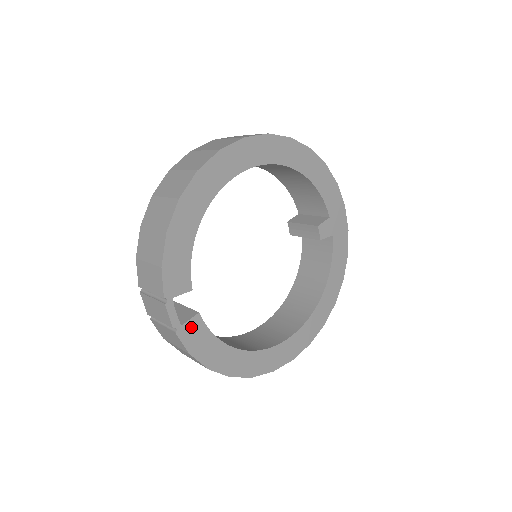
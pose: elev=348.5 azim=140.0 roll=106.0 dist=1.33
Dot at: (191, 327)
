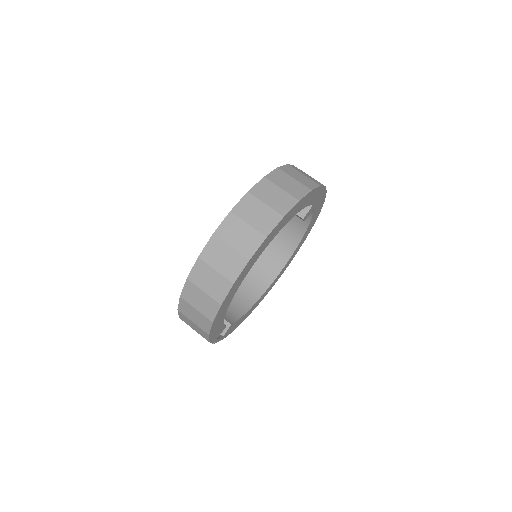
Dot at: (228, 331)
